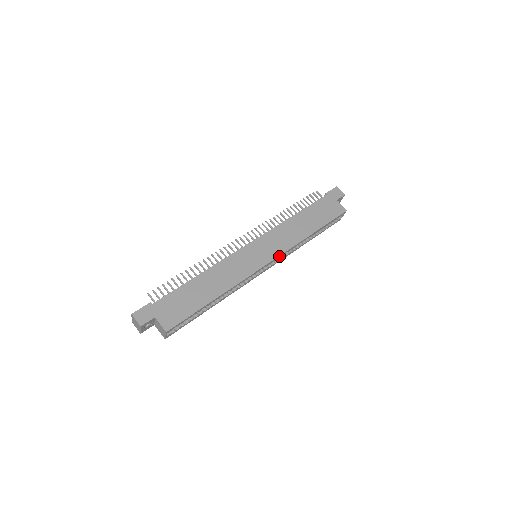
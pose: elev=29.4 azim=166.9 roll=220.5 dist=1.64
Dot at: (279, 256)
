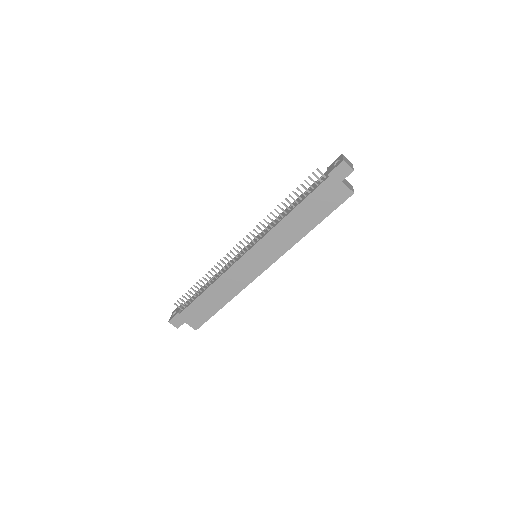
Dot at: (276, 259)
